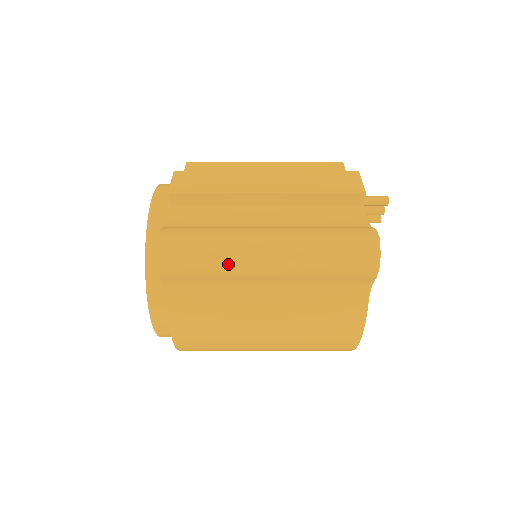
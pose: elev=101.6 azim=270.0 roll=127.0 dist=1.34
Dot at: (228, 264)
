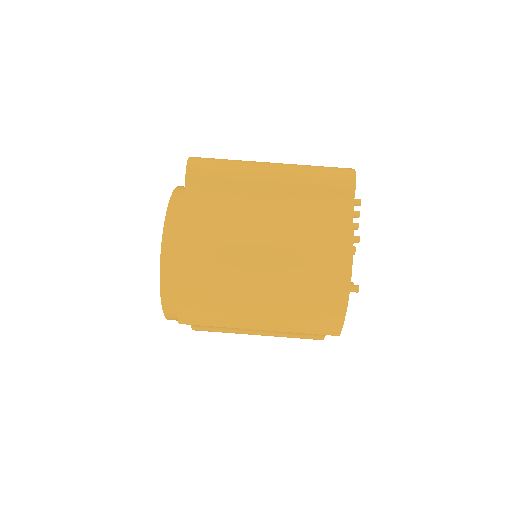
Dot at: (241, 168)
